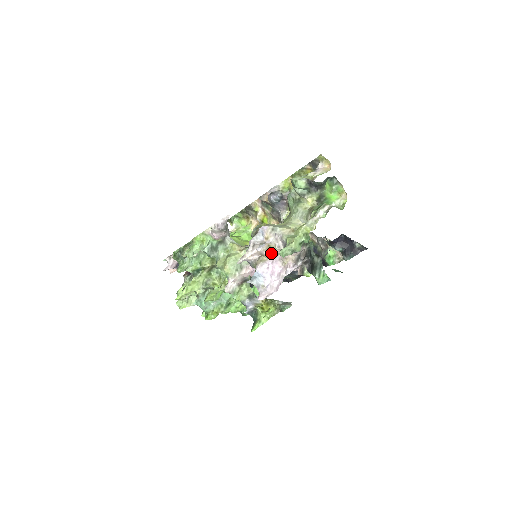
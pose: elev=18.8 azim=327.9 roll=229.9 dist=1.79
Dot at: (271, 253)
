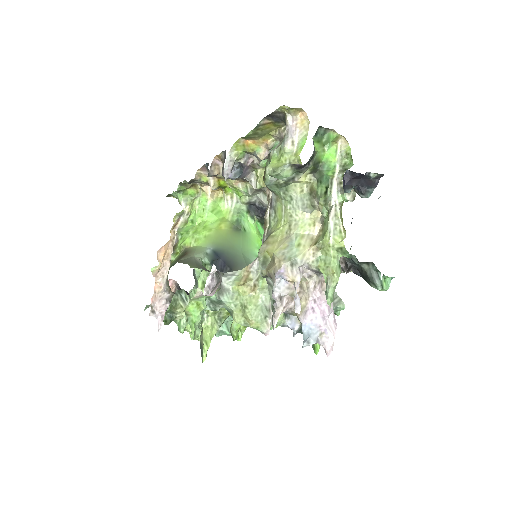
Dot at: (304, 289)
